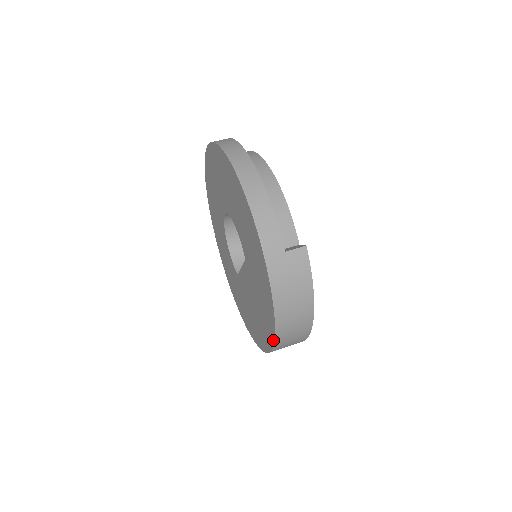
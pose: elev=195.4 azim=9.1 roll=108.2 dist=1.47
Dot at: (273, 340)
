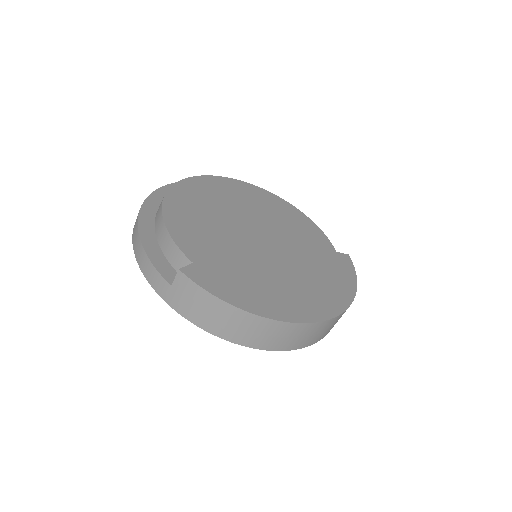
Dot at: (262, 348)
